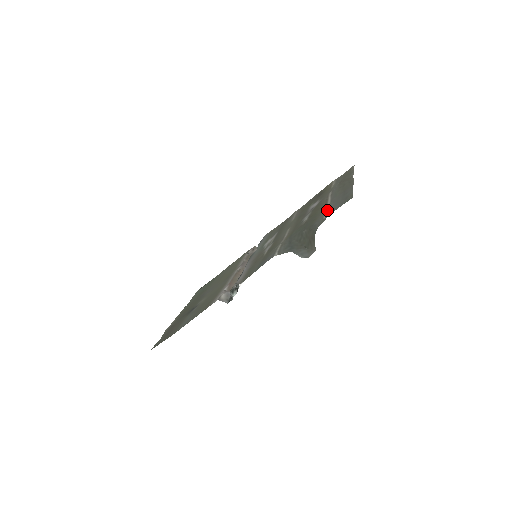
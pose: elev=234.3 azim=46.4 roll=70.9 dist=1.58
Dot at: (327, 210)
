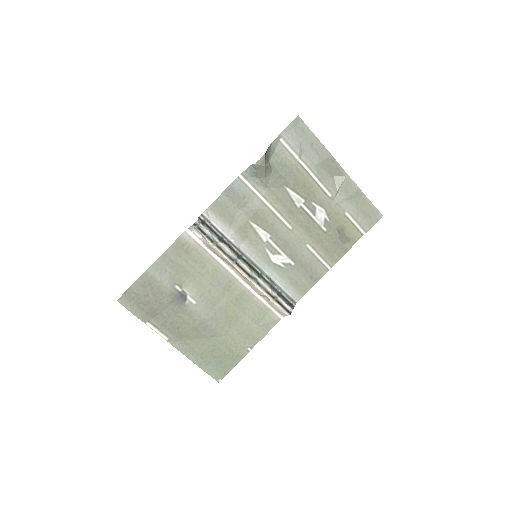
Dot at: (294, 153)
